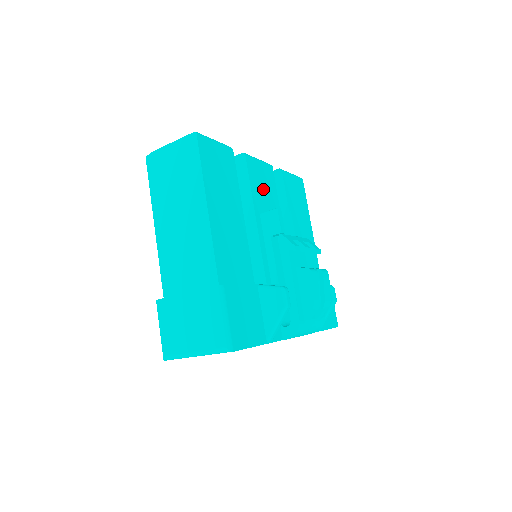
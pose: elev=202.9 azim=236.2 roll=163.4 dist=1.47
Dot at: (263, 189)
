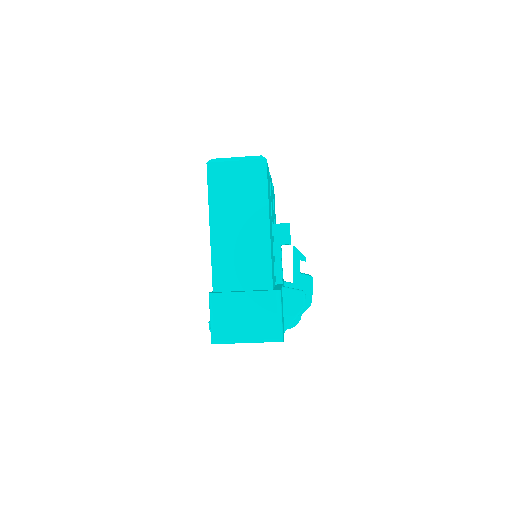
Dot at: occluded
